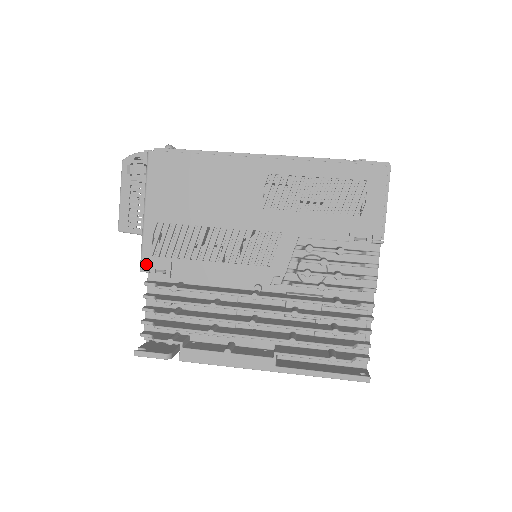
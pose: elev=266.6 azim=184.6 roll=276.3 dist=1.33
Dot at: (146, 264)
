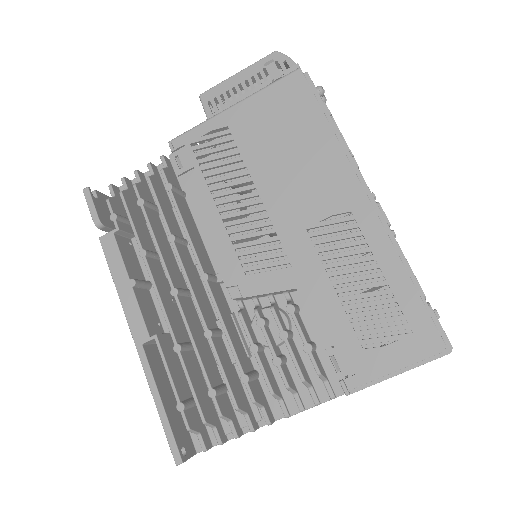
Dot at: (179, 143)
